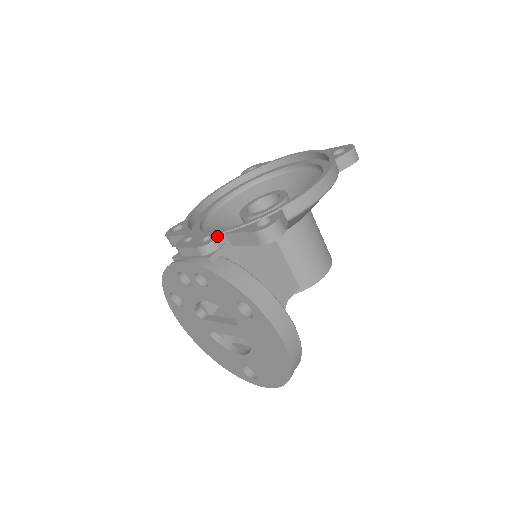
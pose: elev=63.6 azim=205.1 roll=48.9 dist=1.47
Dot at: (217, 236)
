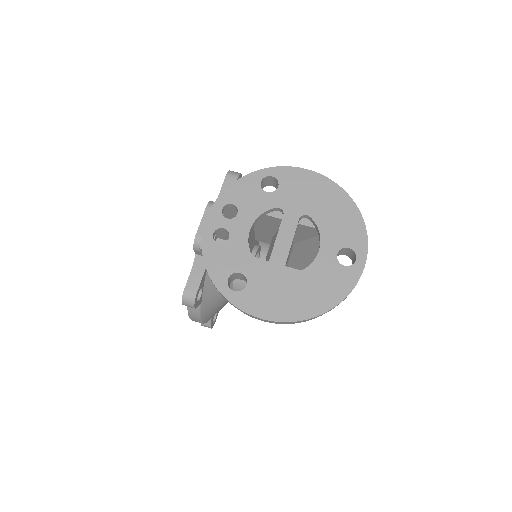
Dot at: occluded
